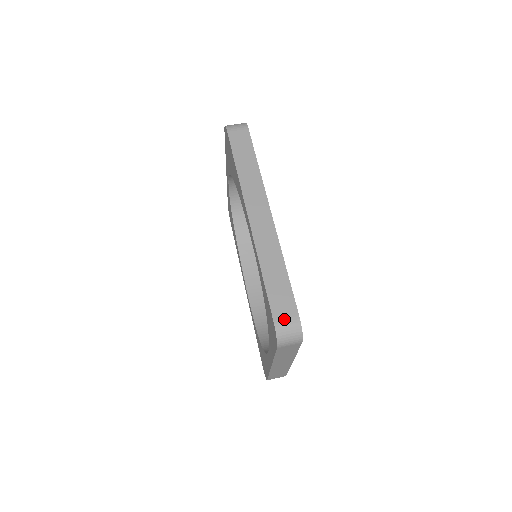
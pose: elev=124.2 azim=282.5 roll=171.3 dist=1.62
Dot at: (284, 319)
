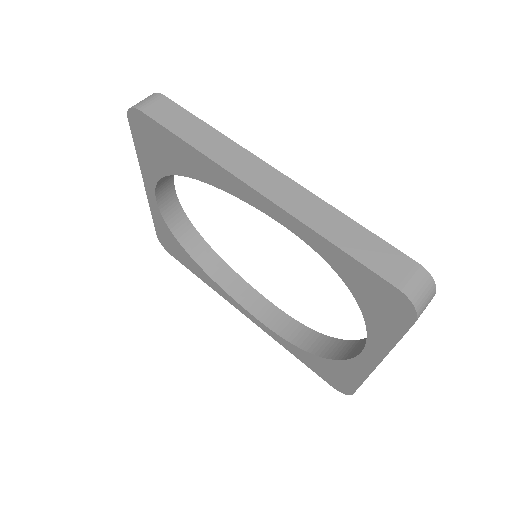
Dot at: (406, 277)
